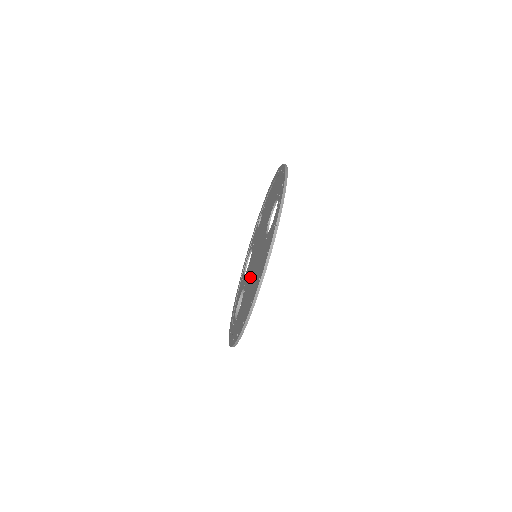
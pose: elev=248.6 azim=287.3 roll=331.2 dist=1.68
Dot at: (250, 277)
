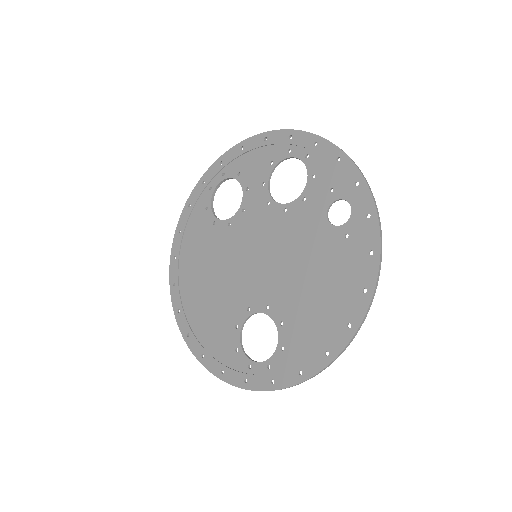
Dot at: (230, 255)
